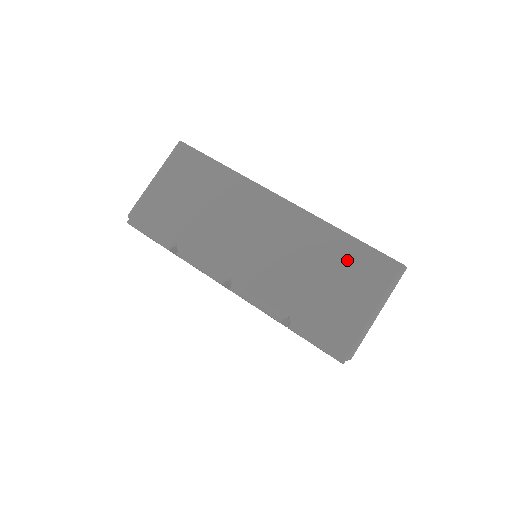
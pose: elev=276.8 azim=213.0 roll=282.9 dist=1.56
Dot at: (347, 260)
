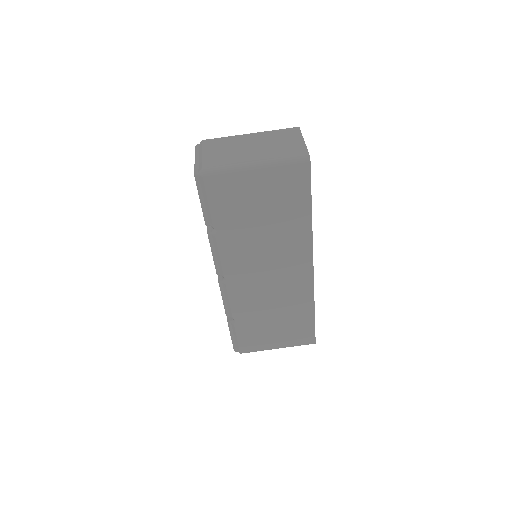
Dot at: (297, 323)
